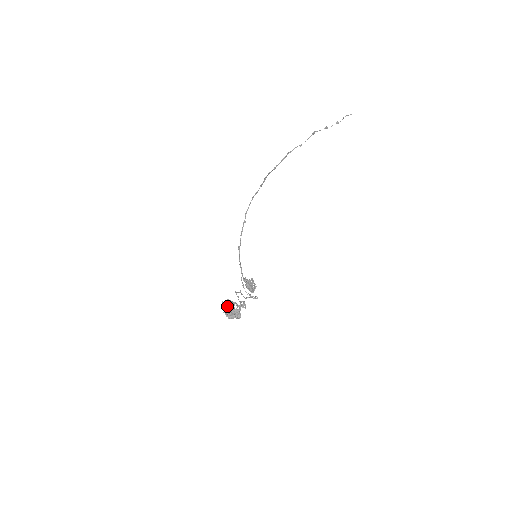
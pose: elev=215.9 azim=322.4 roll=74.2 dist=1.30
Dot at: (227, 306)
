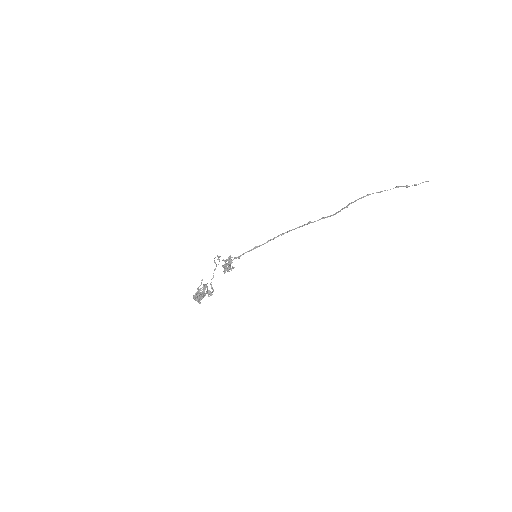
Dot at: (202, 293)
